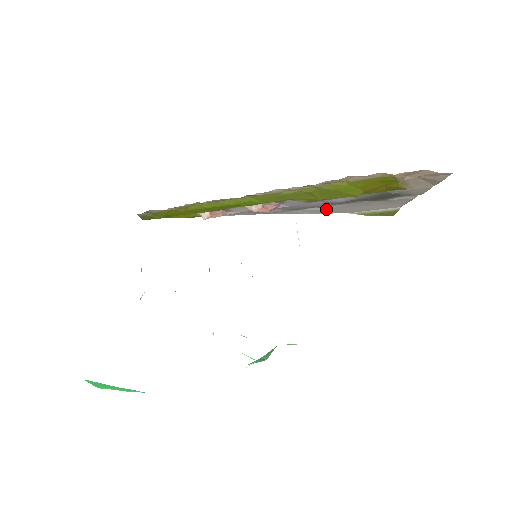
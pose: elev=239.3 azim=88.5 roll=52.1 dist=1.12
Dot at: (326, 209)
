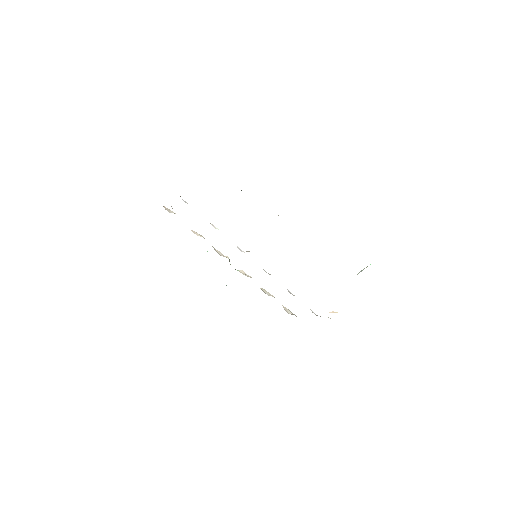
Dot at: occluded
